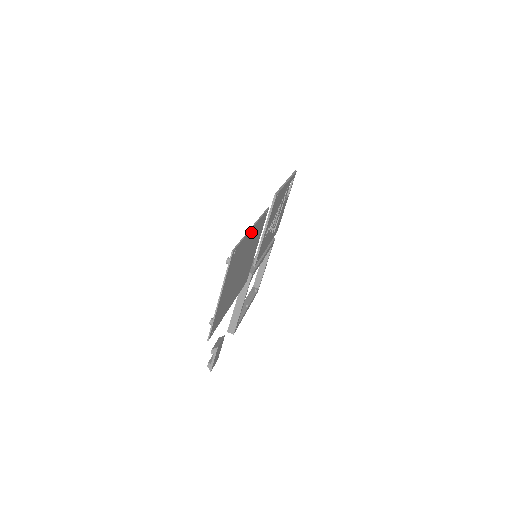
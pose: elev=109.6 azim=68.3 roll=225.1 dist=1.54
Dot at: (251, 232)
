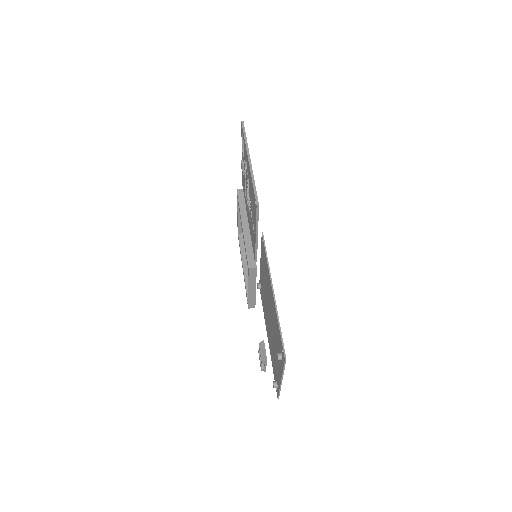
Dot at: occluded
